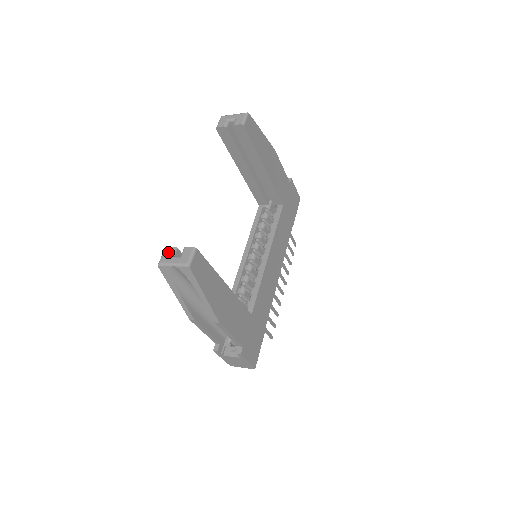
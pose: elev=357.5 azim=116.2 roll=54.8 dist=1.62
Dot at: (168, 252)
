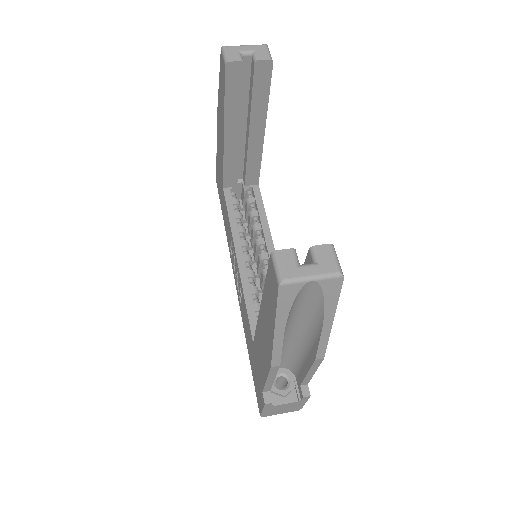
Dot at: (287, 259)
